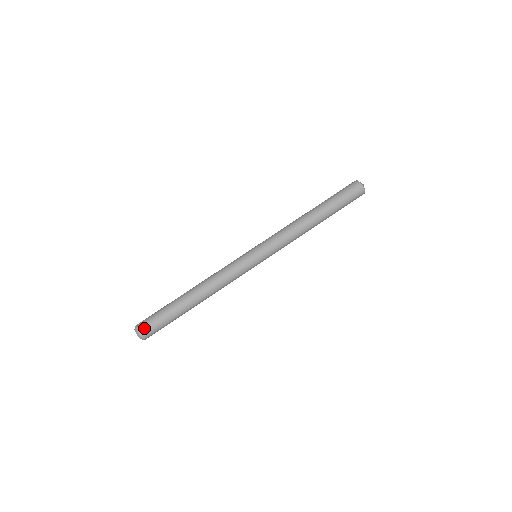
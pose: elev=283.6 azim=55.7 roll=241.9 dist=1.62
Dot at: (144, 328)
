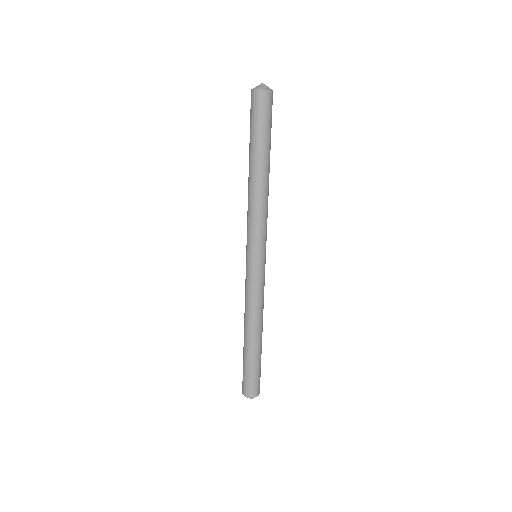
Dot at: (255, 391)
